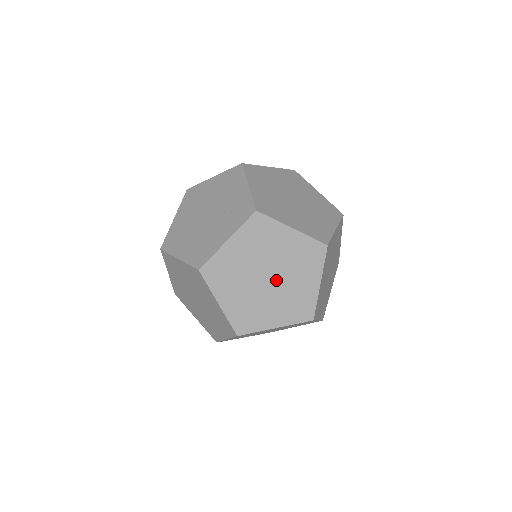
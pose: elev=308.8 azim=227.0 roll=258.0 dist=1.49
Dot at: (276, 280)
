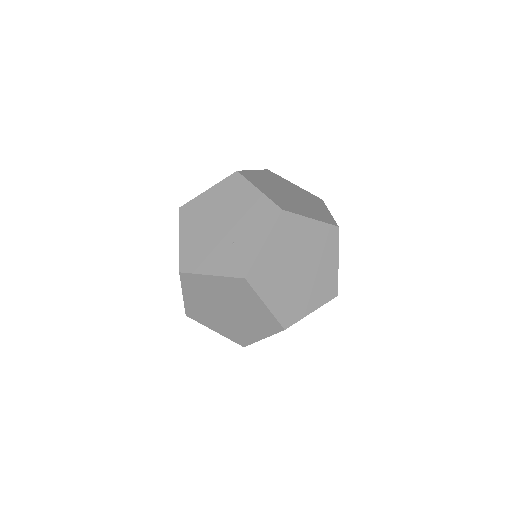
Dot at: (232, 315)
